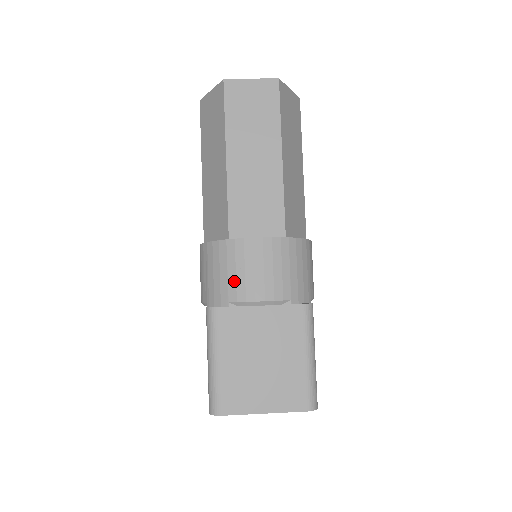
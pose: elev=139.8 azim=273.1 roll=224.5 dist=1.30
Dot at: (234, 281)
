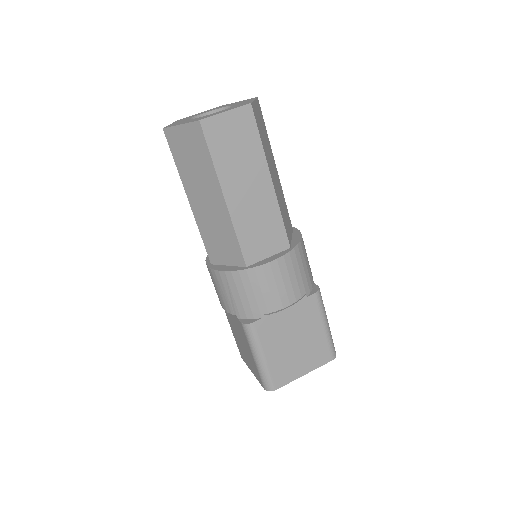
Dot at: (262, 299)
